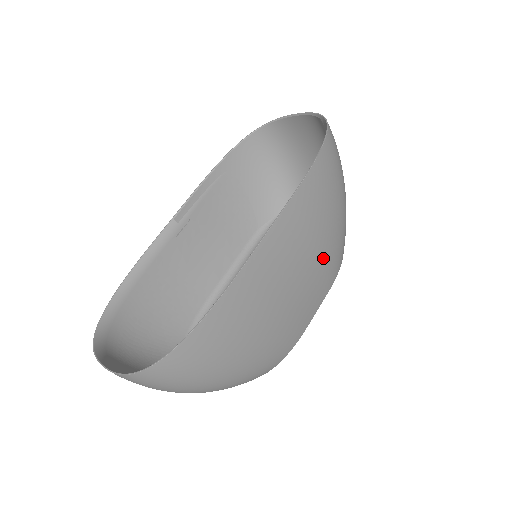
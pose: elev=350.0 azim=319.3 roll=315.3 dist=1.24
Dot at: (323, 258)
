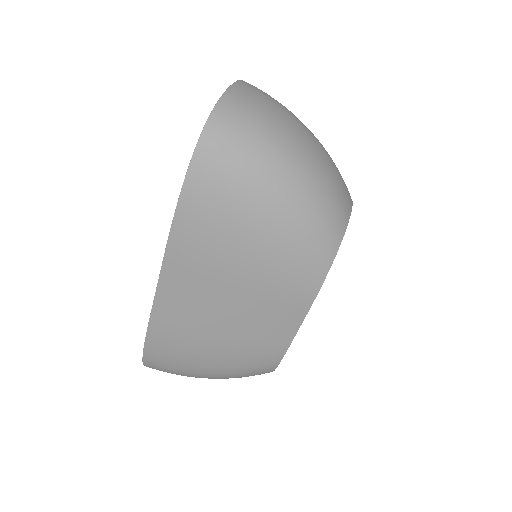
Dot at: (260, 290)
